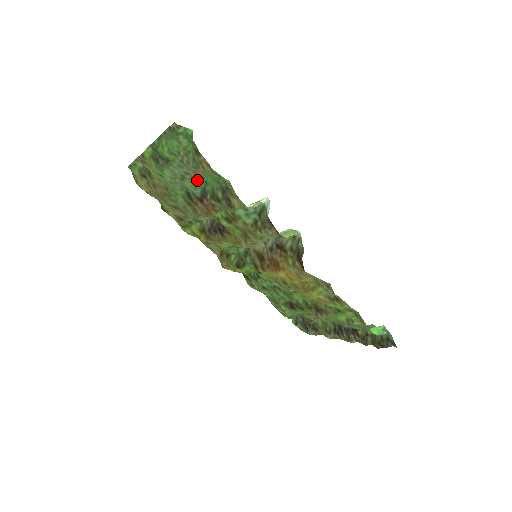
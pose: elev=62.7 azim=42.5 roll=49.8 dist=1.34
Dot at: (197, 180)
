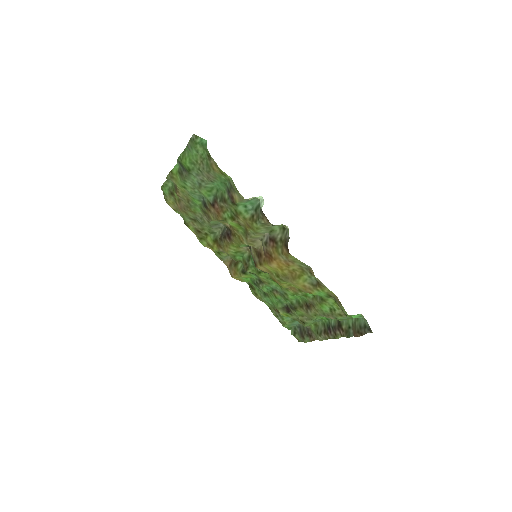
Dot at: (211, 188)
